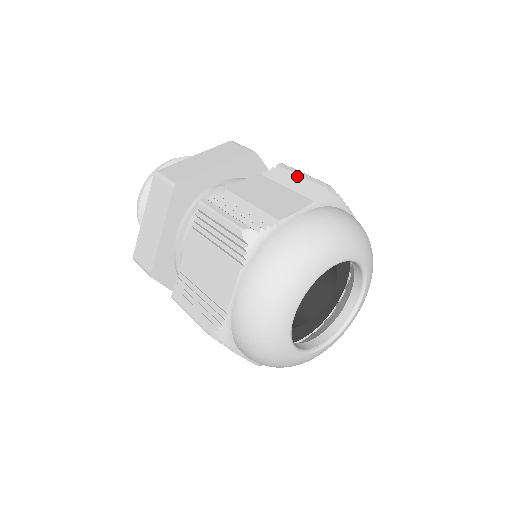
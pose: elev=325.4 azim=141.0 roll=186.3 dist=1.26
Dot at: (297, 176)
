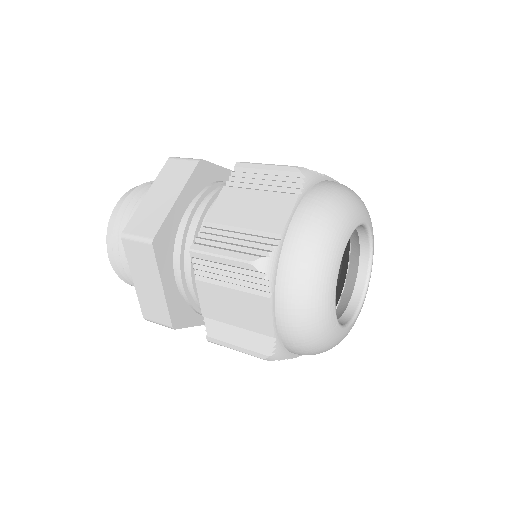
Dot at: occluded
